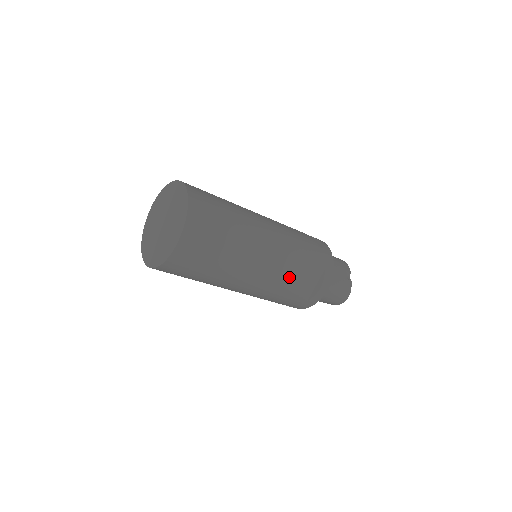
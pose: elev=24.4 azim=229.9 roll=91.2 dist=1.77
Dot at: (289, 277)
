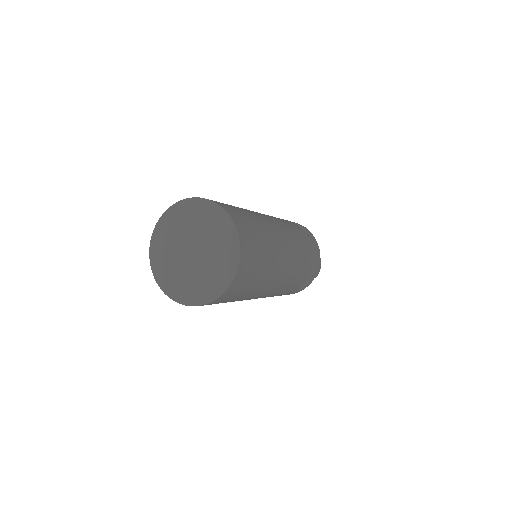
Dot at: (296, 278)
